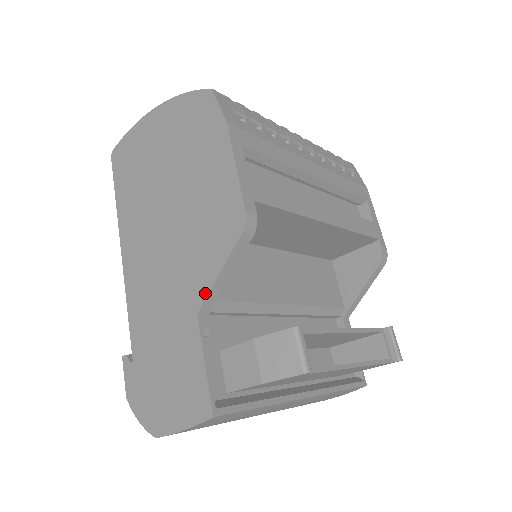
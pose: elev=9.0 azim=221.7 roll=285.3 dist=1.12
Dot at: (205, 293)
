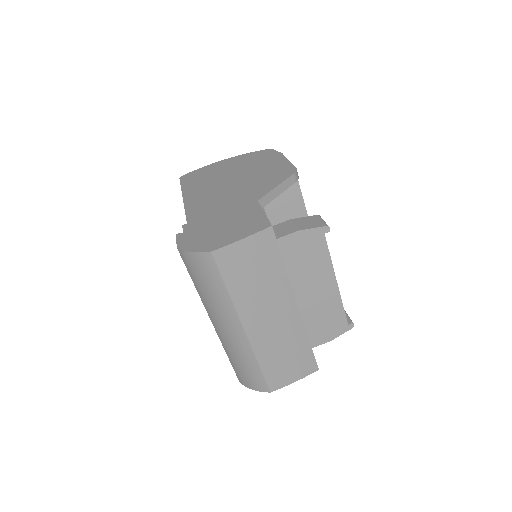
Dot at: (265, 193)
